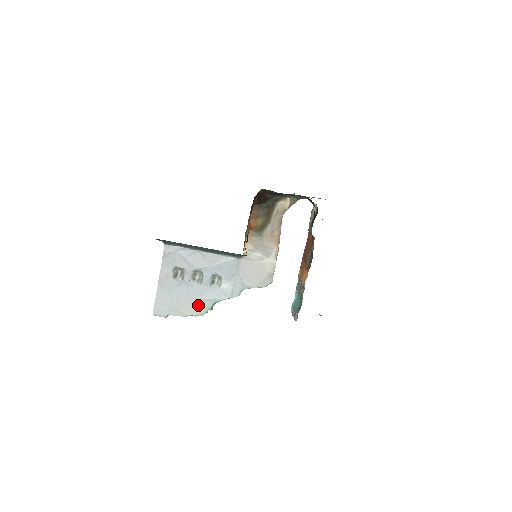
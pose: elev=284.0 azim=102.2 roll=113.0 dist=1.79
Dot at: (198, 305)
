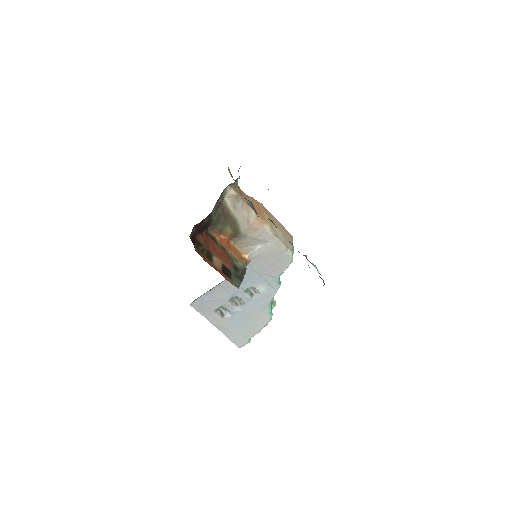
Dot at: (260, 317)
